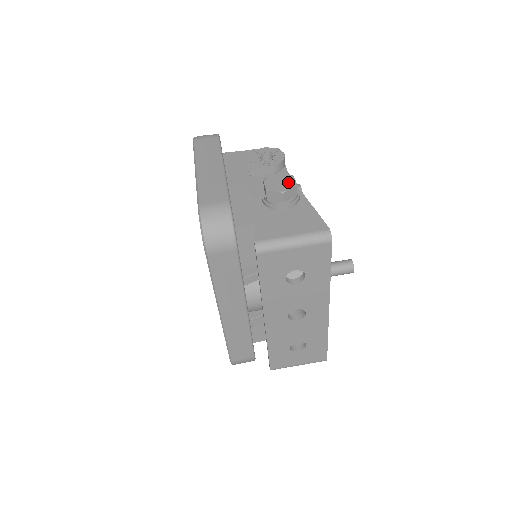
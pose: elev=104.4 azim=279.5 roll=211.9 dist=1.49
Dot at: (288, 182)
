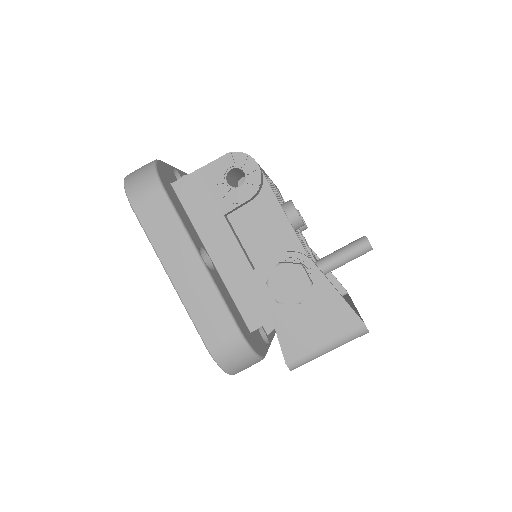
Dot at: (299, 282)
